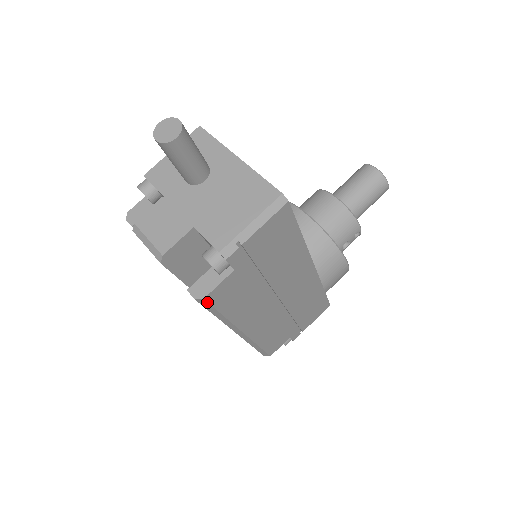
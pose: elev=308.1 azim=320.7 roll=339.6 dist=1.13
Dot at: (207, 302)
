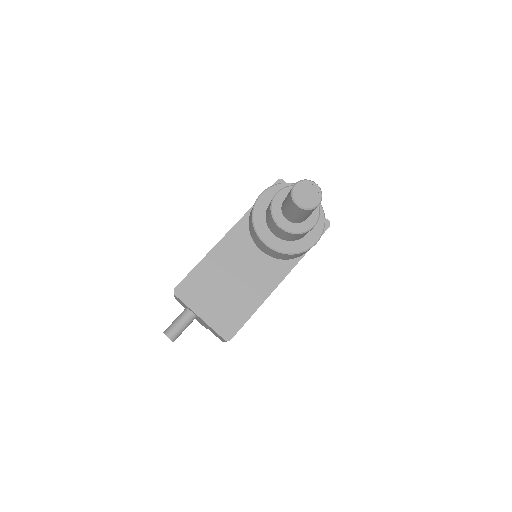
Dot at: occluded
